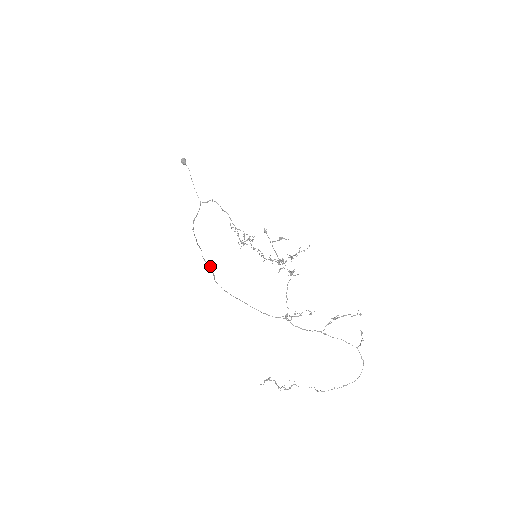
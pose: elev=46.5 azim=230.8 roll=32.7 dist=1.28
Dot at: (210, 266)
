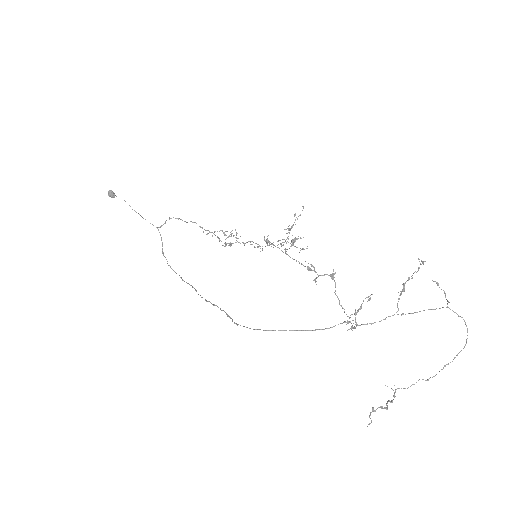
Dot at: (217, 306)
